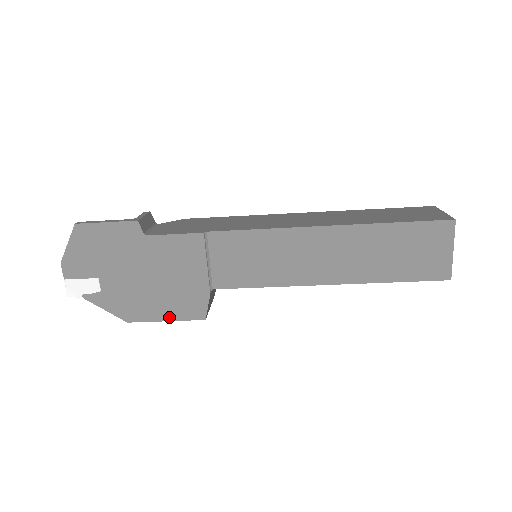
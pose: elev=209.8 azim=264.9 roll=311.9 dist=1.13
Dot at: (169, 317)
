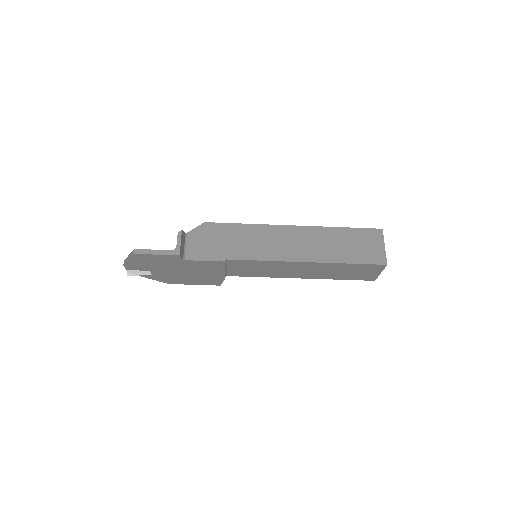
Dot at: (197, 284)
